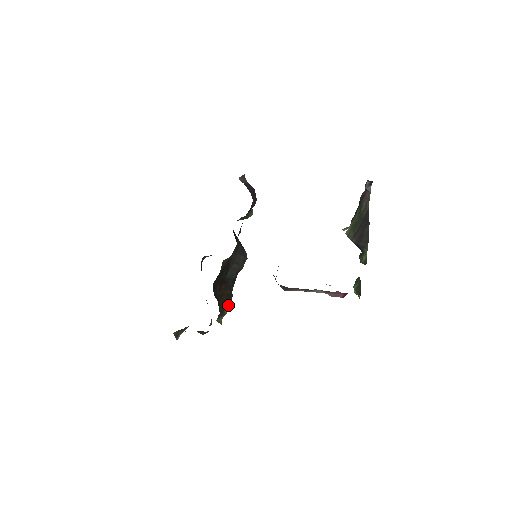
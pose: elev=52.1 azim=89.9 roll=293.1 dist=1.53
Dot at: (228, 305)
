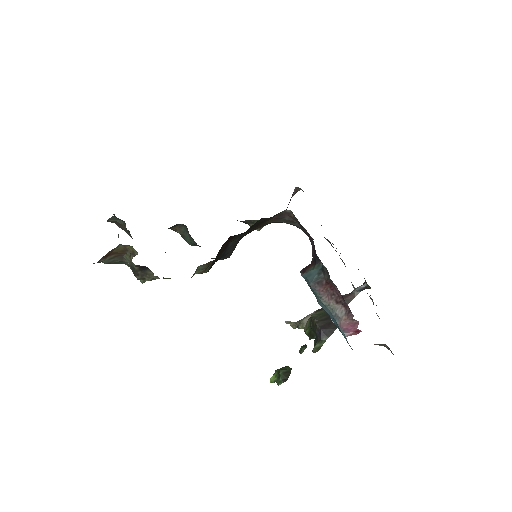
Dot at: (210, 268)
